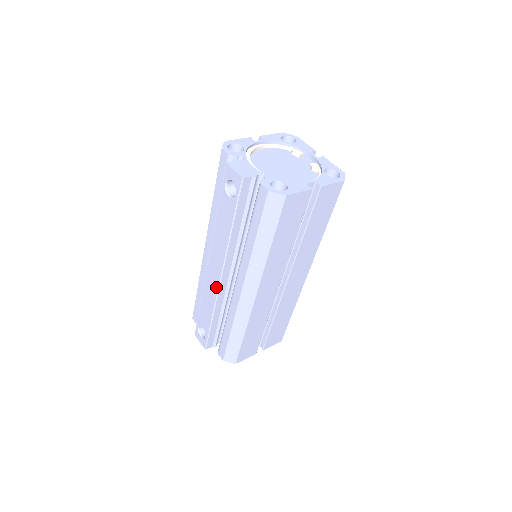
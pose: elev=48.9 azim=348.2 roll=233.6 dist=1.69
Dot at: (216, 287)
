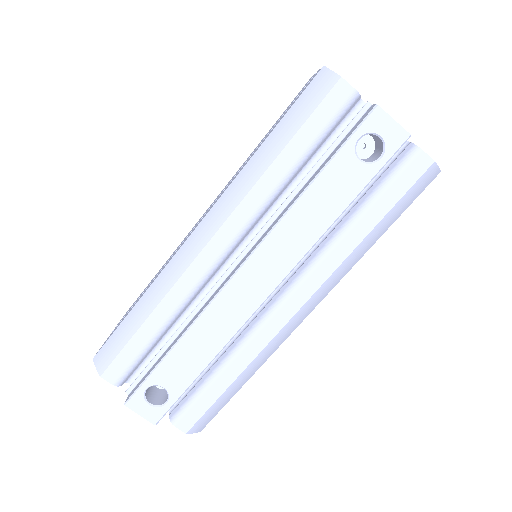
Dot at: (248, 311)
